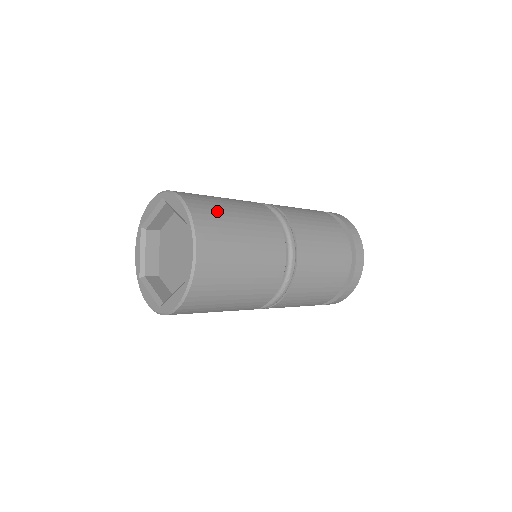
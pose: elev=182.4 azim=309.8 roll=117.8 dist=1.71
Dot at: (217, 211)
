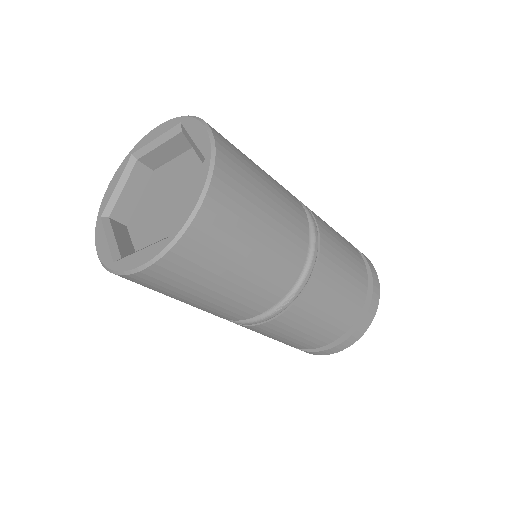
Dot at: (246, 167)
